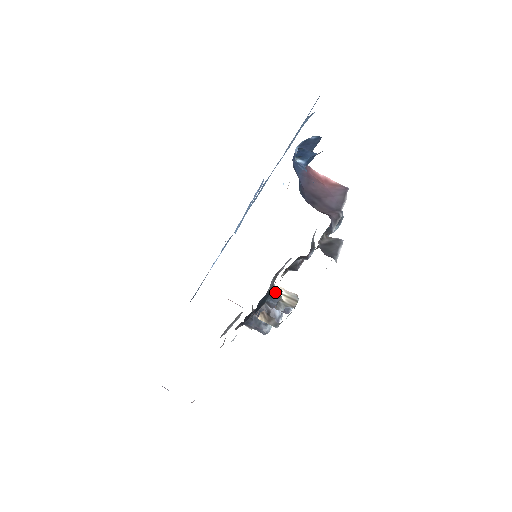
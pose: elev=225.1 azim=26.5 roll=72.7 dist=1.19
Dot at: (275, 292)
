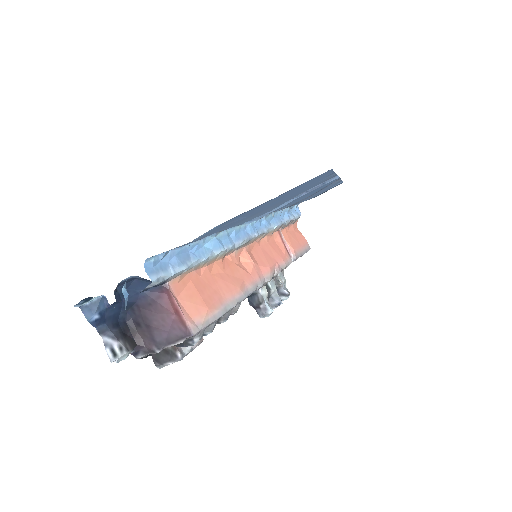
Dot at: (256, 295)
